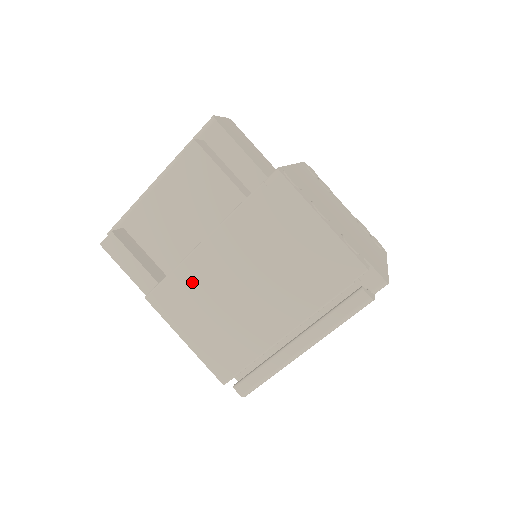
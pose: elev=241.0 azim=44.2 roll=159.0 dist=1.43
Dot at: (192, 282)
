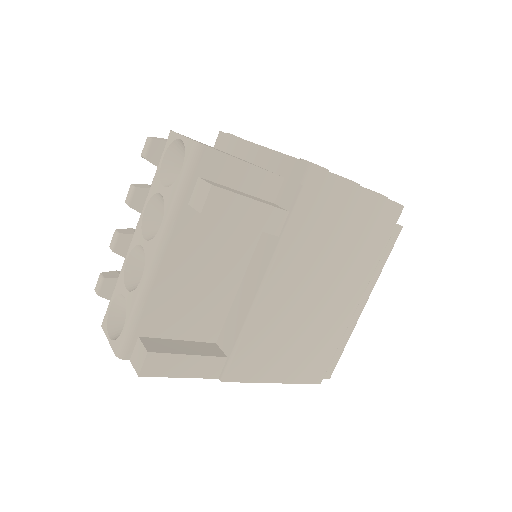
Dot at: (266, 329)
